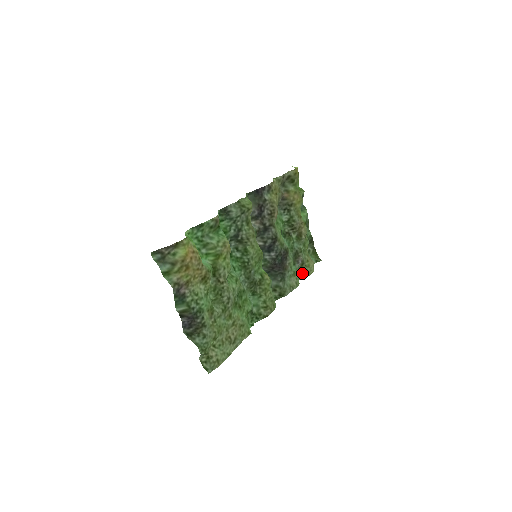
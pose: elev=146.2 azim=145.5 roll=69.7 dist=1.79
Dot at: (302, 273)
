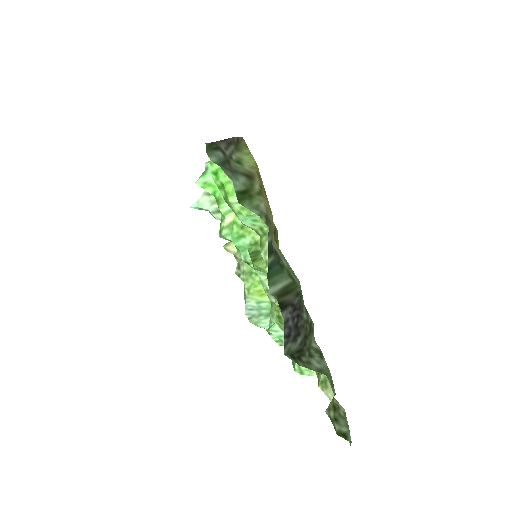
Dot at: occluded
